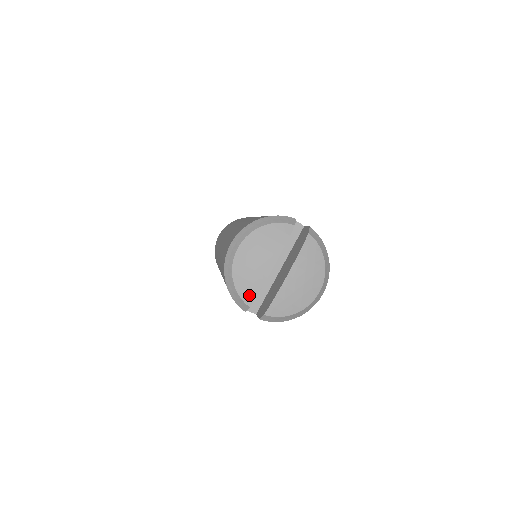
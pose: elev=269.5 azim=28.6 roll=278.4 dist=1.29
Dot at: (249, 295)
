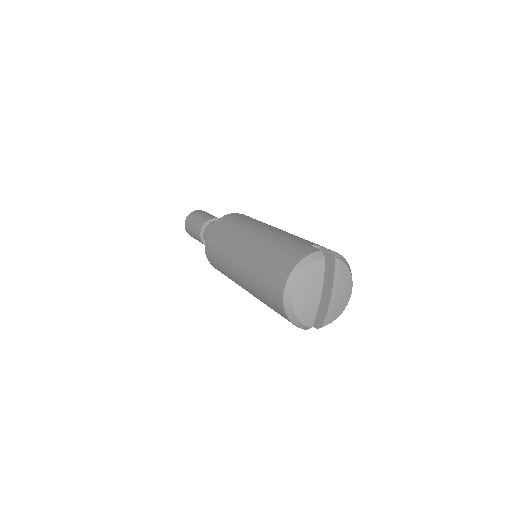
Dot at: (310, 321)
